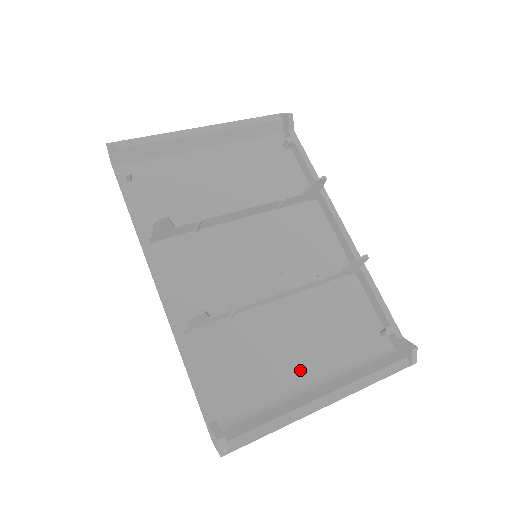
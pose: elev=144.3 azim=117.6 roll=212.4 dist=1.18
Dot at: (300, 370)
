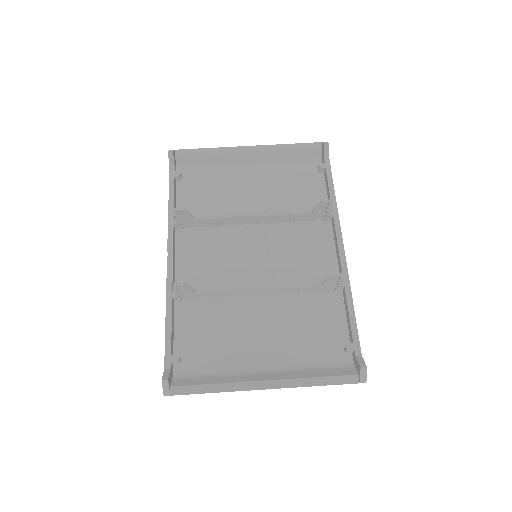
Dot at: (257, 355)
